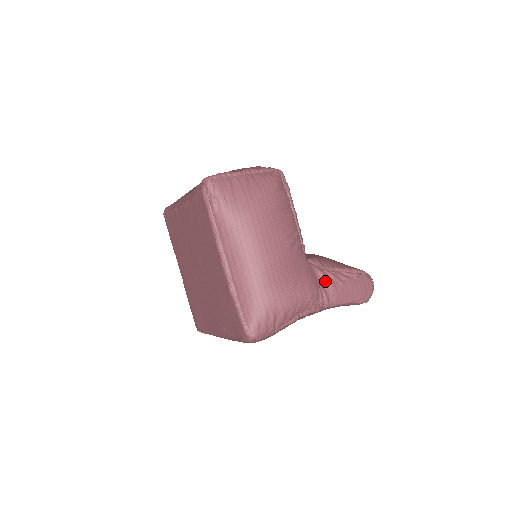
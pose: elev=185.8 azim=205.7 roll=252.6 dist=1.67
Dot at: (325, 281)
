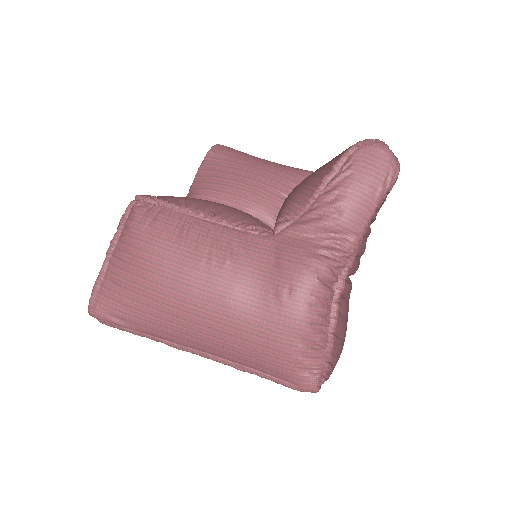
Dot at: (316, 230)
